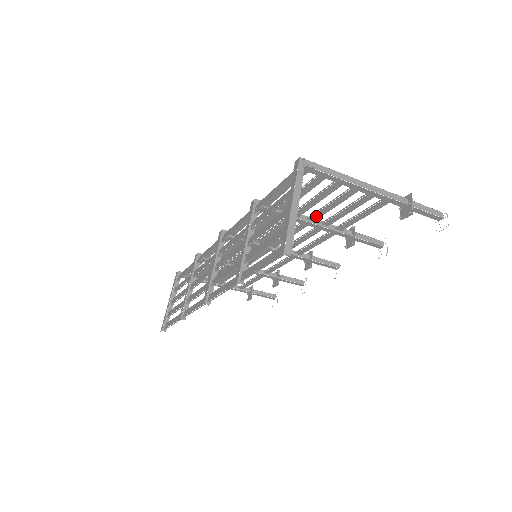
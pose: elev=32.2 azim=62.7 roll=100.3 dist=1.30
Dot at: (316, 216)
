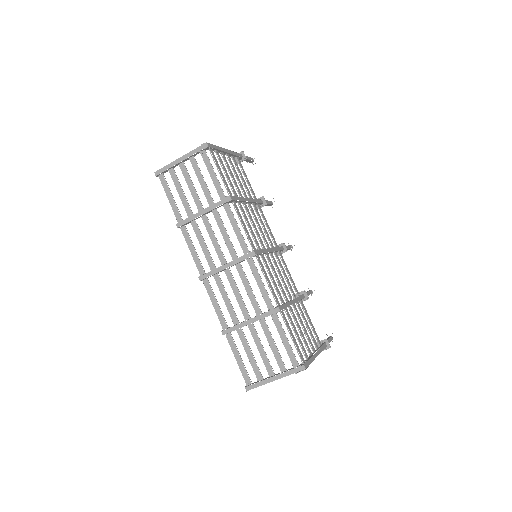
Dot at: (296, 311)
